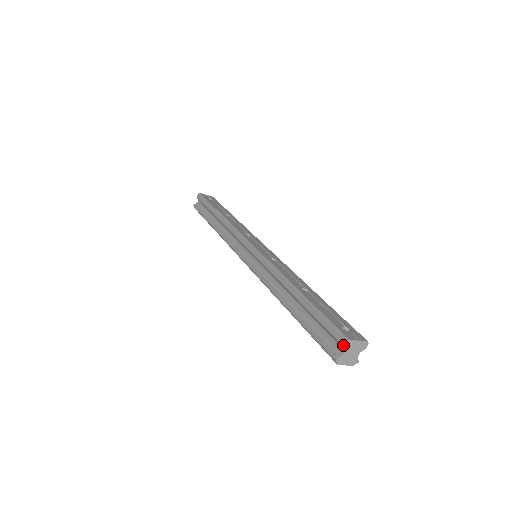
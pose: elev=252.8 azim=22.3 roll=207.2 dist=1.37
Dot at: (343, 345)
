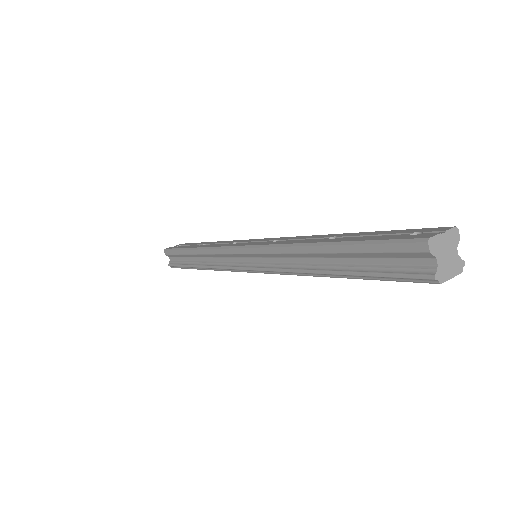
Dot at: (428, 251)
